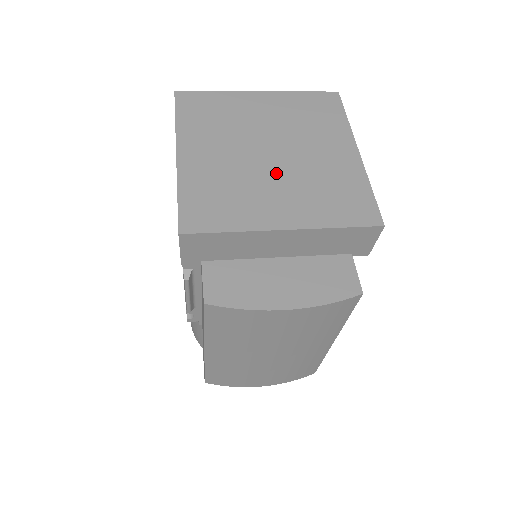
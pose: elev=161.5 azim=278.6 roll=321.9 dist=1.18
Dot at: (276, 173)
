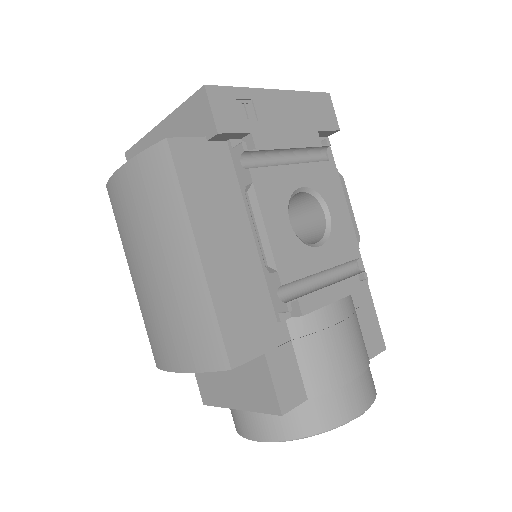
Dot at: occluded
